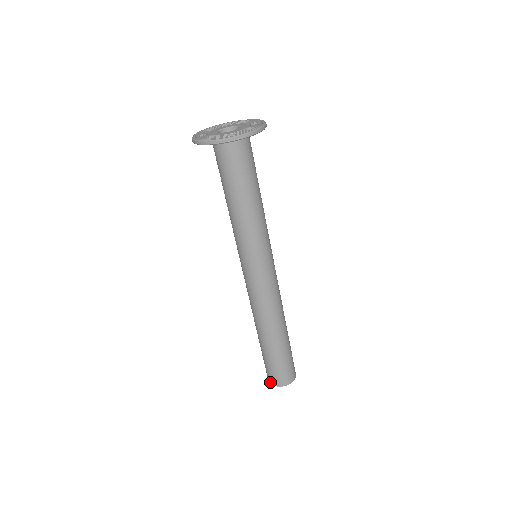
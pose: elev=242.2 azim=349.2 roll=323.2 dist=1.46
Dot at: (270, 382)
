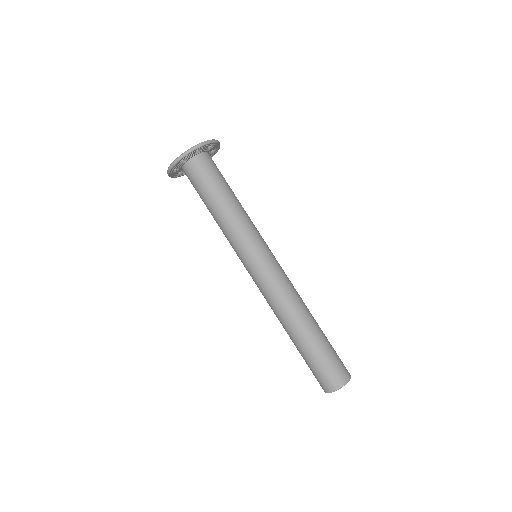
Dot at: occluded
